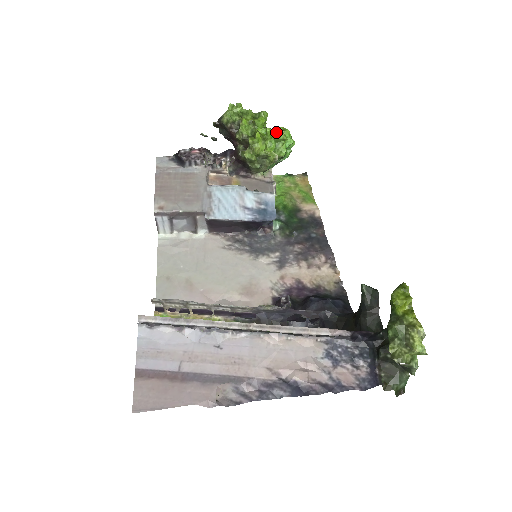
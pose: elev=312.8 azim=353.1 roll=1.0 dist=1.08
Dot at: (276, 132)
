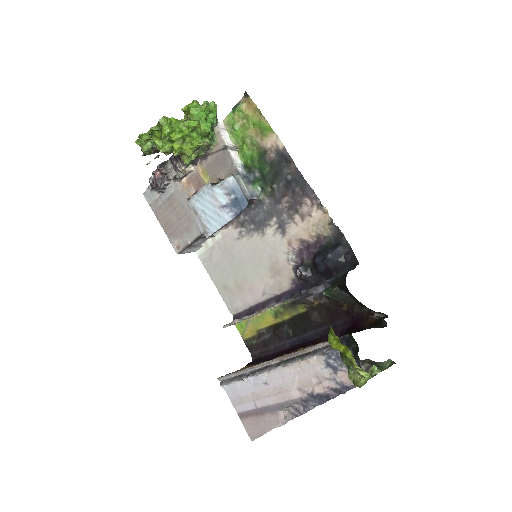
Dot at: (186, 113)
